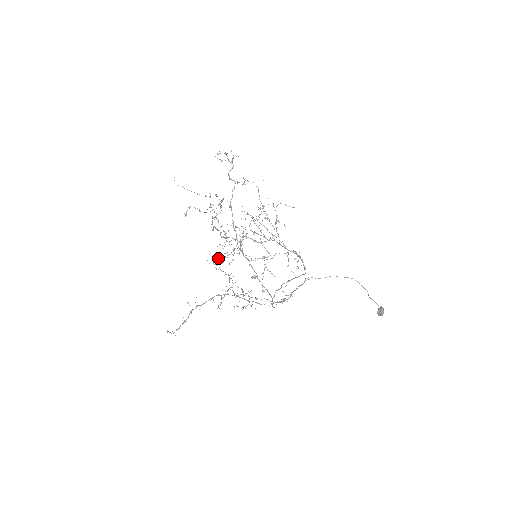
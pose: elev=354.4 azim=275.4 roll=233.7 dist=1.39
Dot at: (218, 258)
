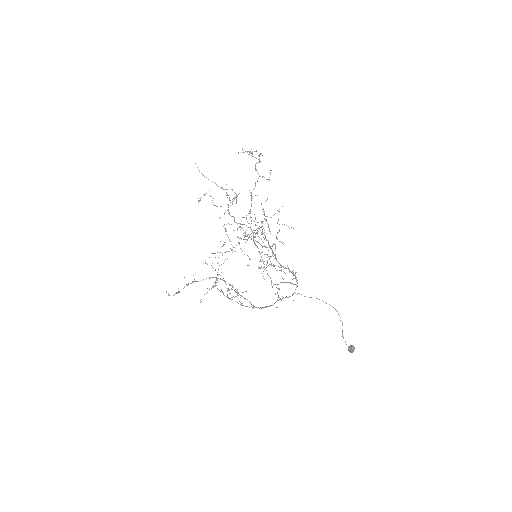
Dot at: (215, 253)
